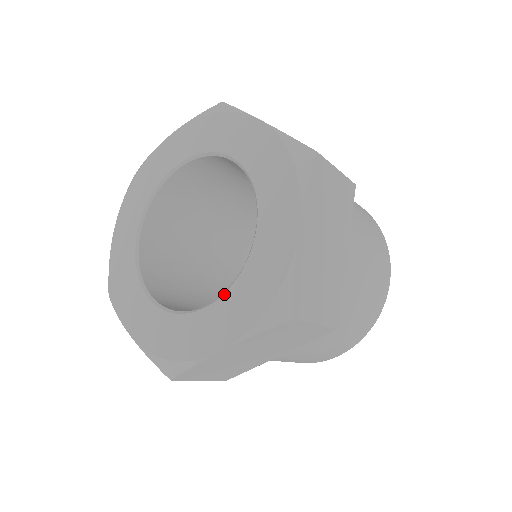
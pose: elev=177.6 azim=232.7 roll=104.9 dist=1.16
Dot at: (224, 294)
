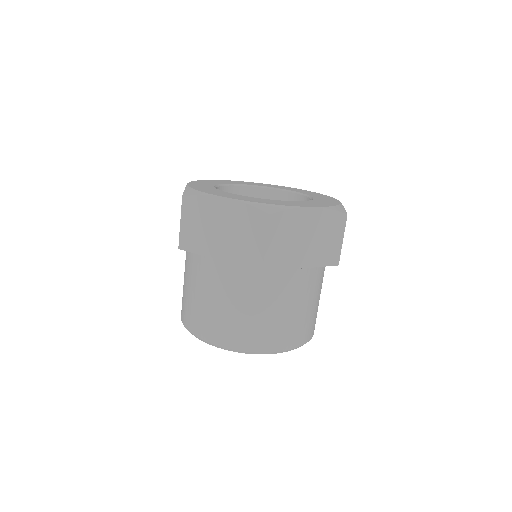
Dot at: (304, 201)
